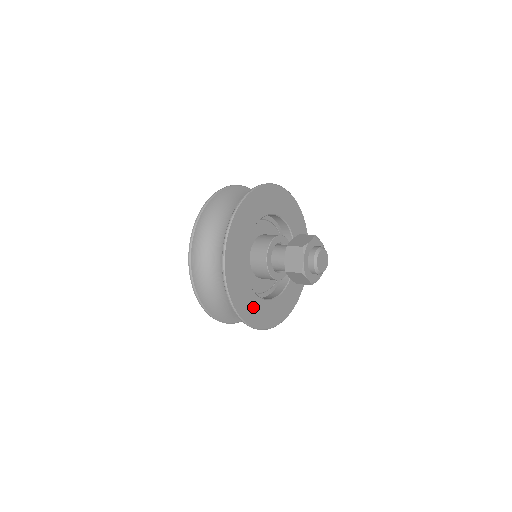
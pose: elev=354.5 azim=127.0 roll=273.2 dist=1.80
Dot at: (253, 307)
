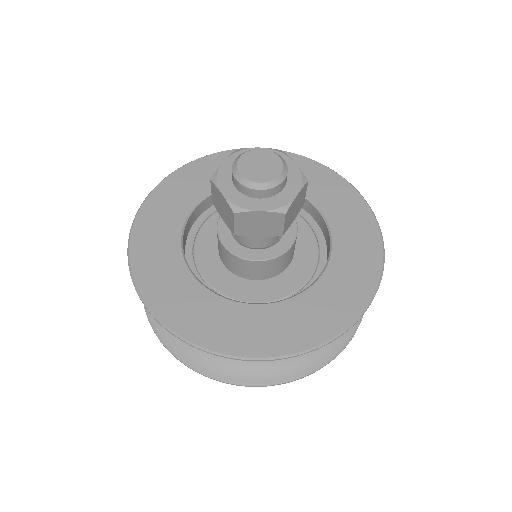
Dot at: (169, 279)
